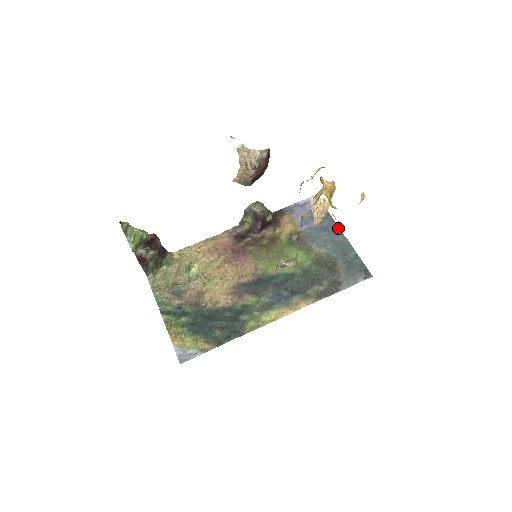
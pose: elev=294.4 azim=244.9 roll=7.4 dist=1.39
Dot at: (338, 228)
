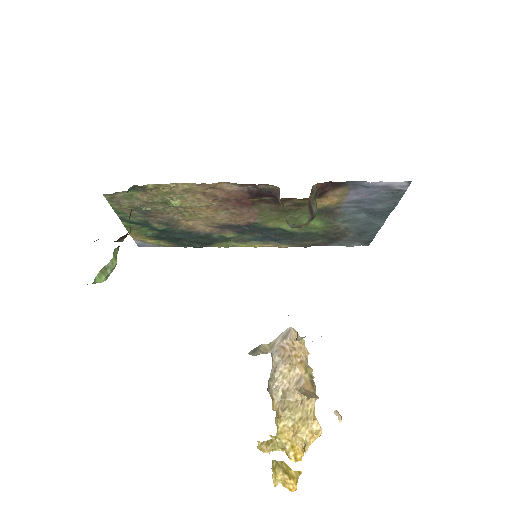
Dot at: (388, 215)
